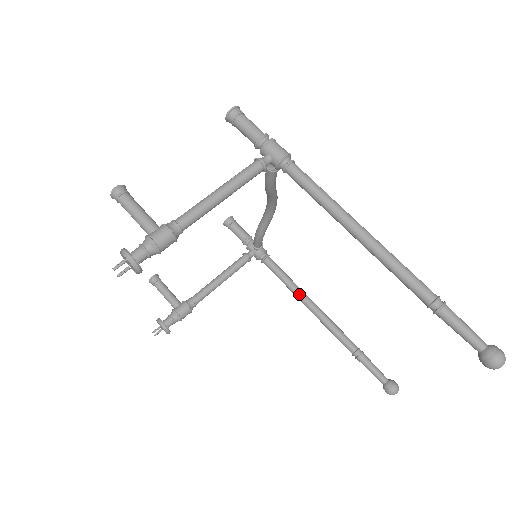
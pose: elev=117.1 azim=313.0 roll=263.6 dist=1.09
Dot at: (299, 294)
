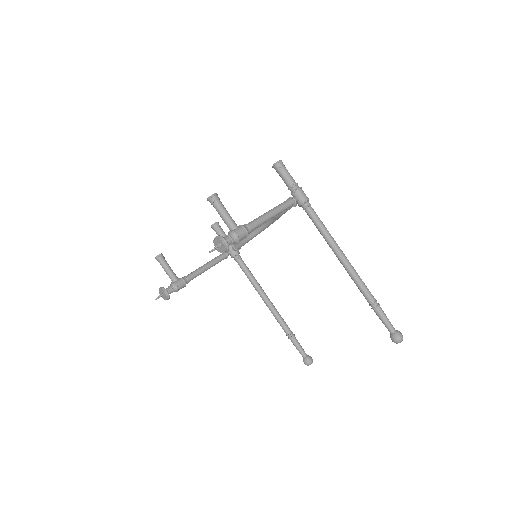
Dot at: (259, 288)
